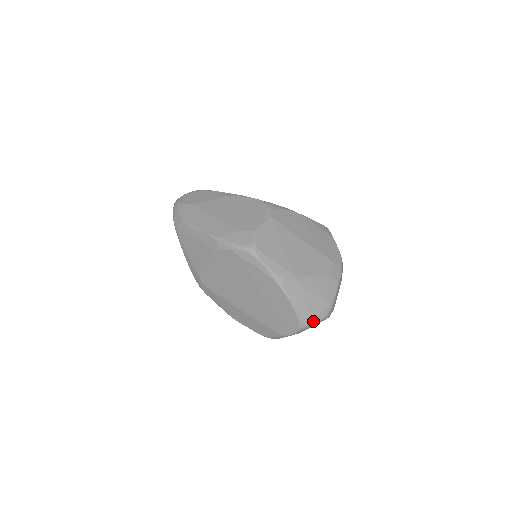
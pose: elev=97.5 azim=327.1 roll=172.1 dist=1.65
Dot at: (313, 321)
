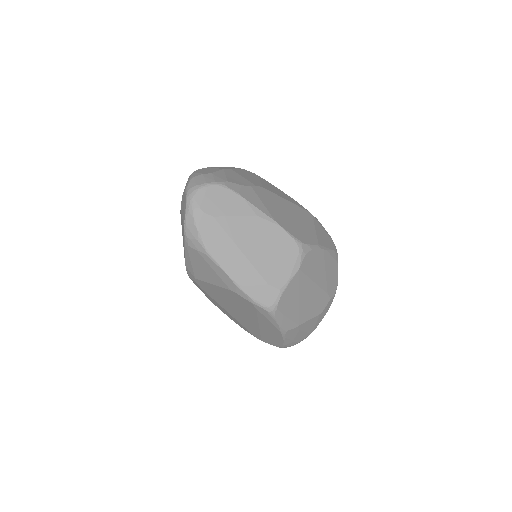
Dot at: (293, 345)
